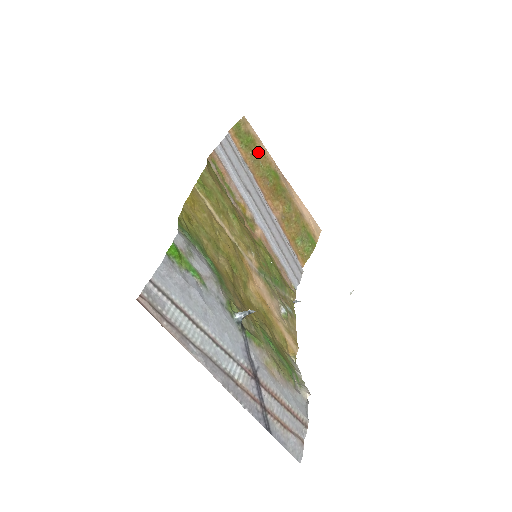
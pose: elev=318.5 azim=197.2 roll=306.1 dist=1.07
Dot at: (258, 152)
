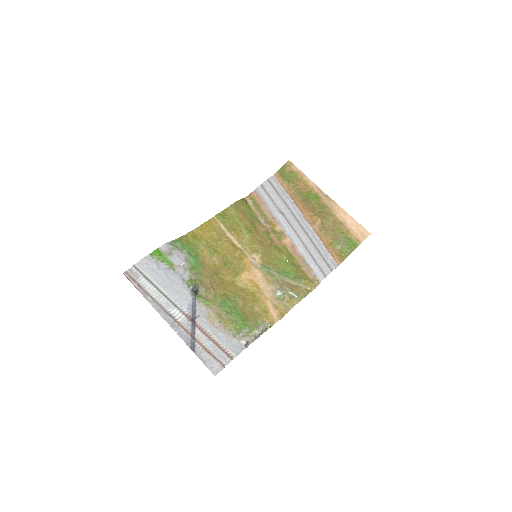
Dot at: (300, 183)
